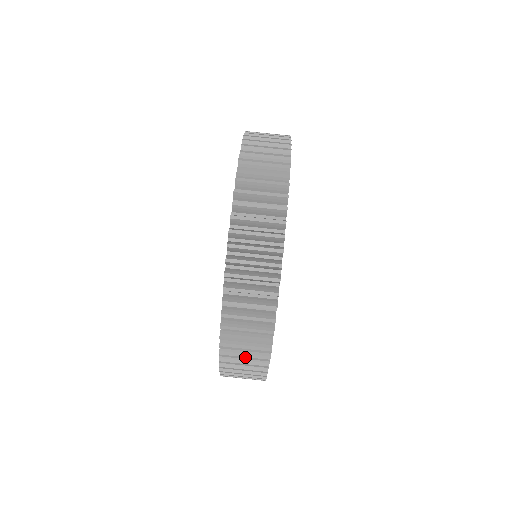
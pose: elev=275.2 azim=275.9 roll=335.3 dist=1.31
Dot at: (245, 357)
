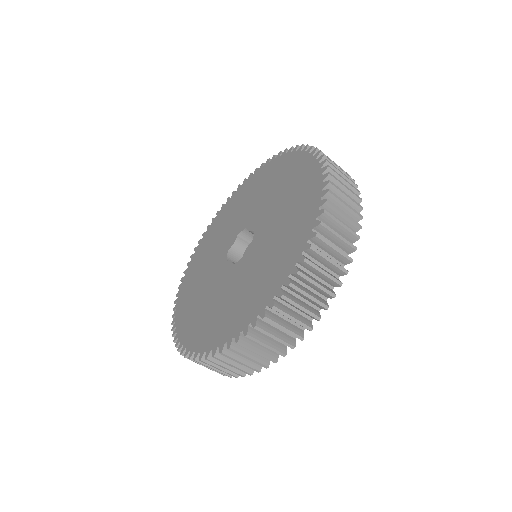
Dot at: occluded
